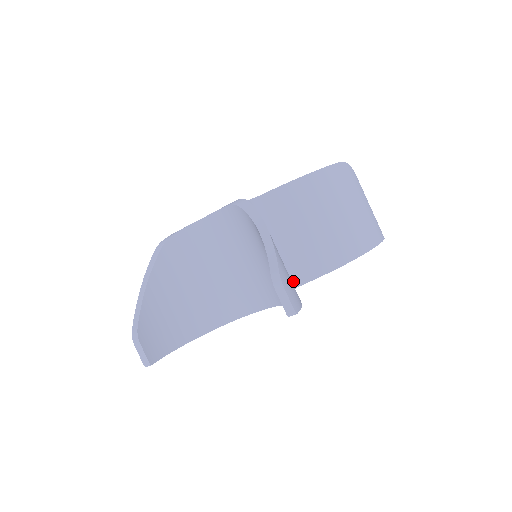
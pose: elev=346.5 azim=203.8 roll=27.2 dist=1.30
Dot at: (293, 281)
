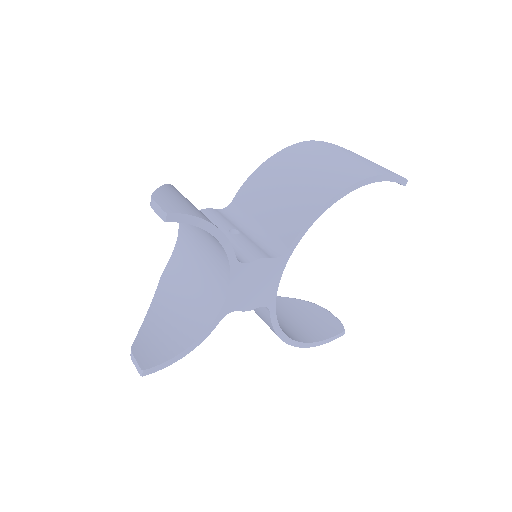
Dot at: (279, 249)
